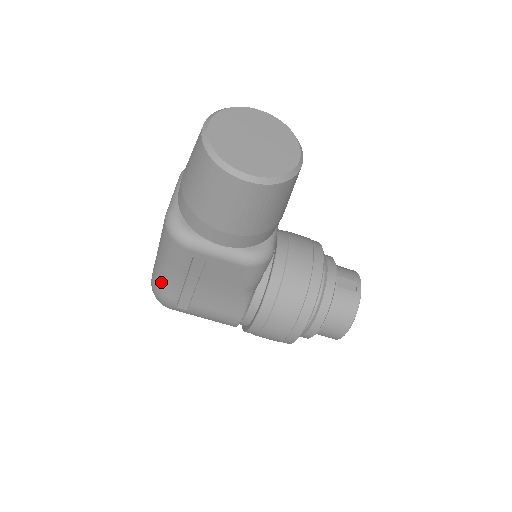
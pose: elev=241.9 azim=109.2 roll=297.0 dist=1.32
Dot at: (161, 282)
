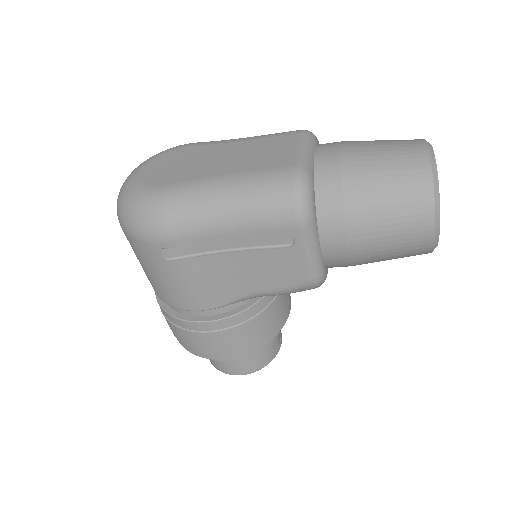
Dot at: (189, 214)
